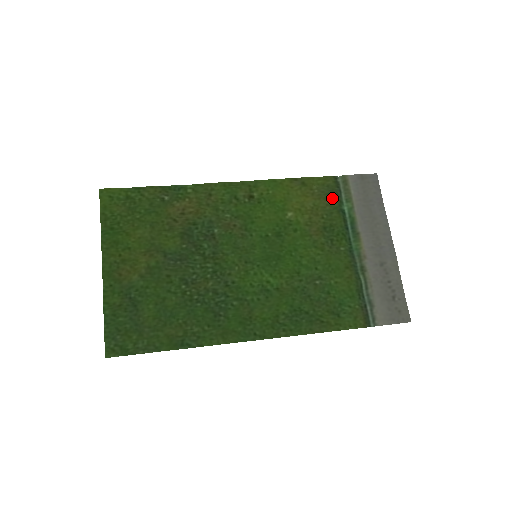
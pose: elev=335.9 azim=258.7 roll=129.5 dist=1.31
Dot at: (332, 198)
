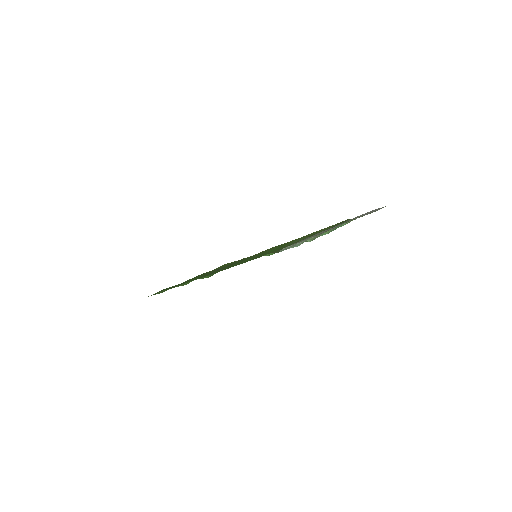
Dot at: occluded
